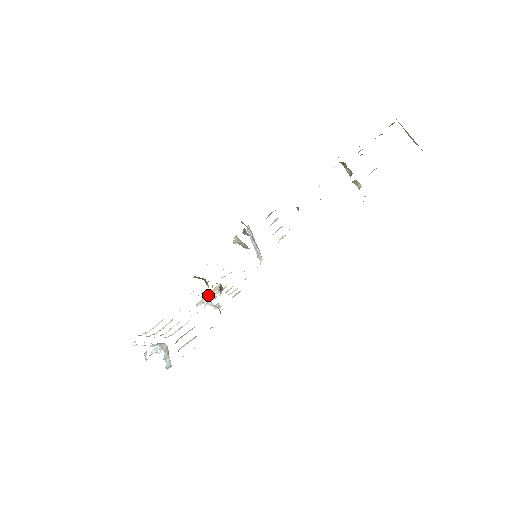
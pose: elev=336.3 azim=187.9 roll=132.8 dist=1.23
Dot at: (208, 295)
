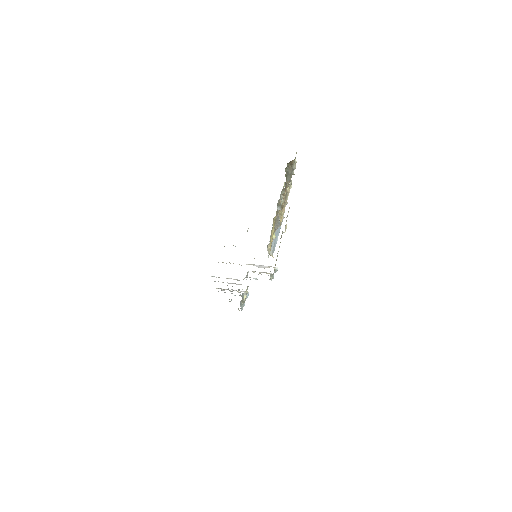
Dot at: occluded
